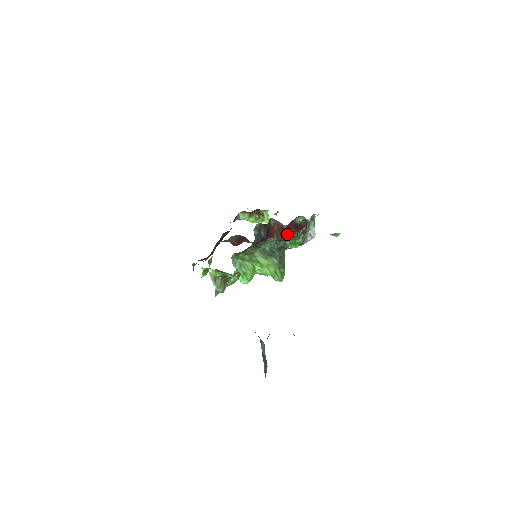
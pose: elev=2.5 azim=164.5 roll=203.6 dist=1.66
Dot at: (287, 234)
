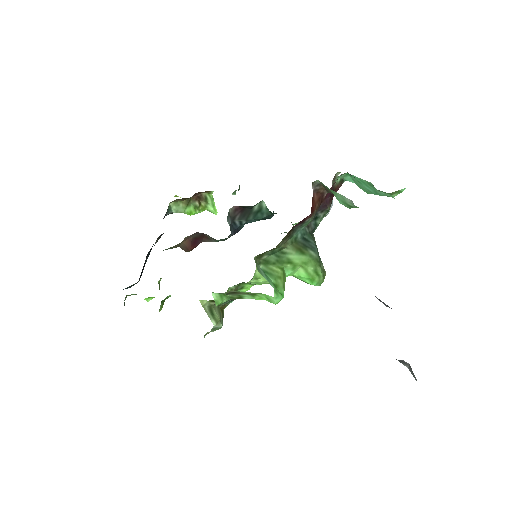
Dot at: (321, 207)
